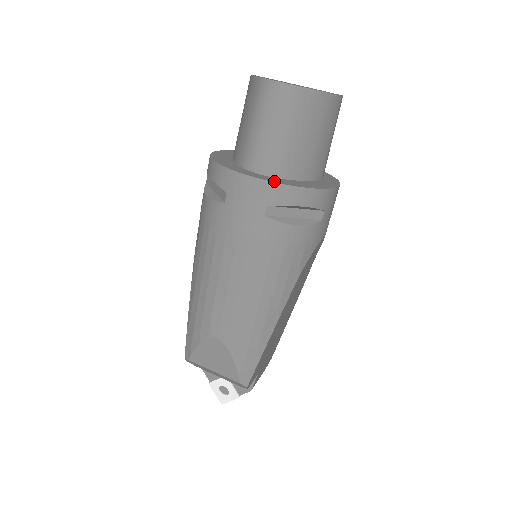
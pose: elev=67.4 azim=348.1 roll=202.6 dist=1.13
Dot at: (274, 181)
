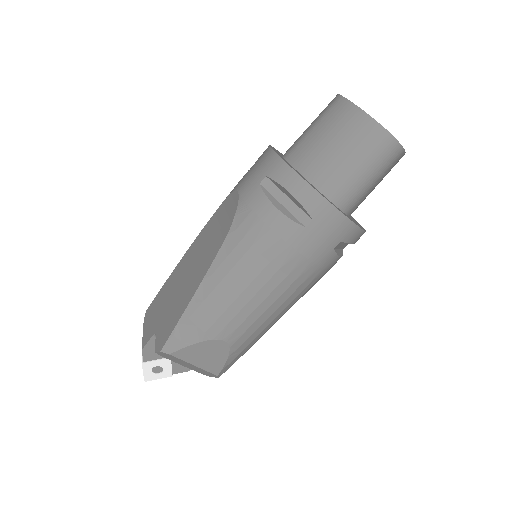
Dot at: (355, 223)
